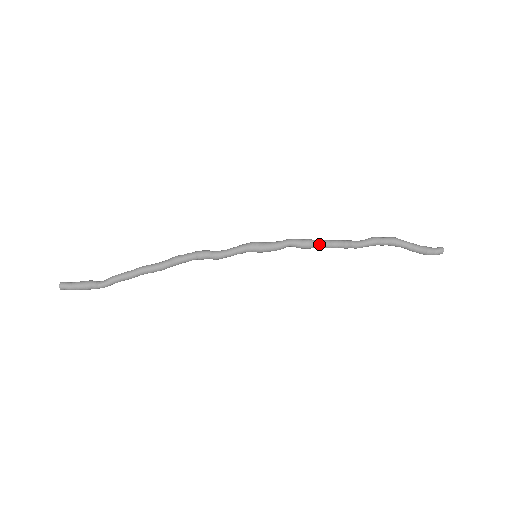
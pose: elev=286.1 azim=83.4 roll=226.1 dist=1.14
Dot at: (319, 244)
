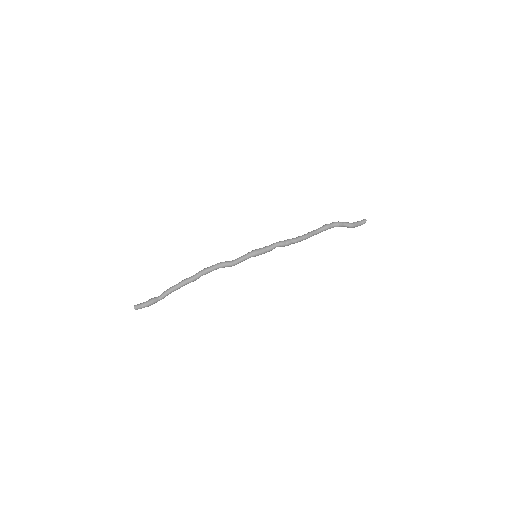
Dot at: (295, 242)
